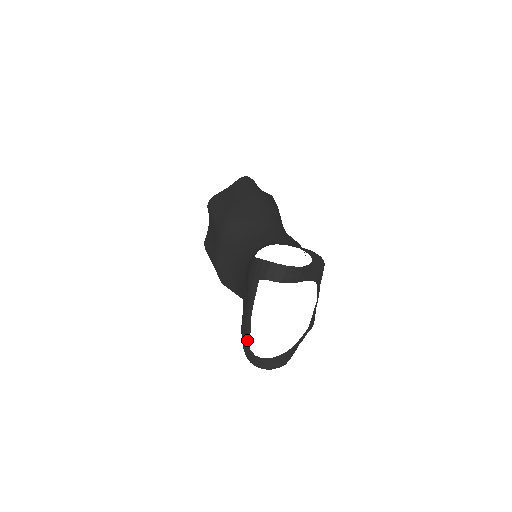
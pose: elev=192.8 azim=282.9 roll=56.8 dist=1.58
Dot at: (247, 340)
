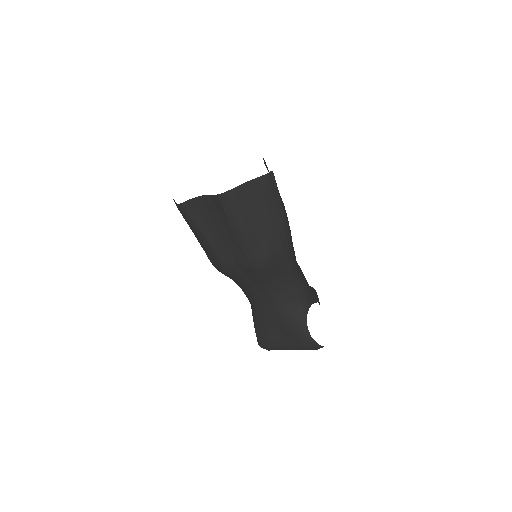
Dot at: occluded
